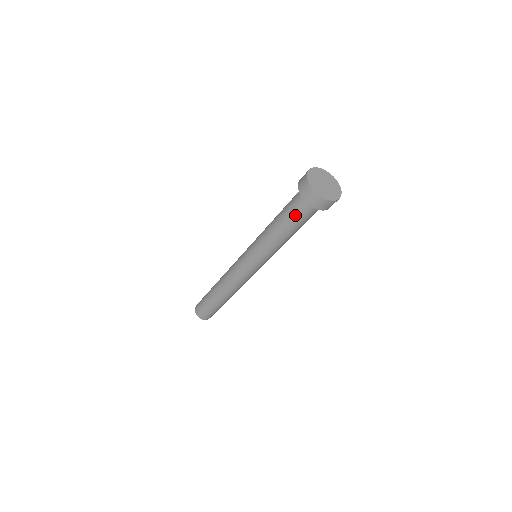
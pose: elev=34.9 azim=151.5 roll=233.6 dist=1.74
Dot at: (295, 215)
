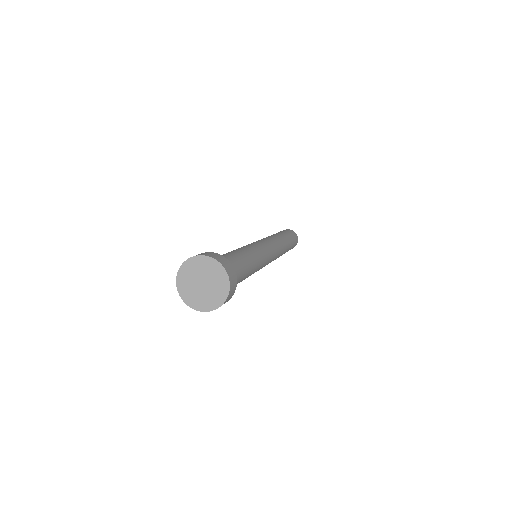
Dot at: occluded
